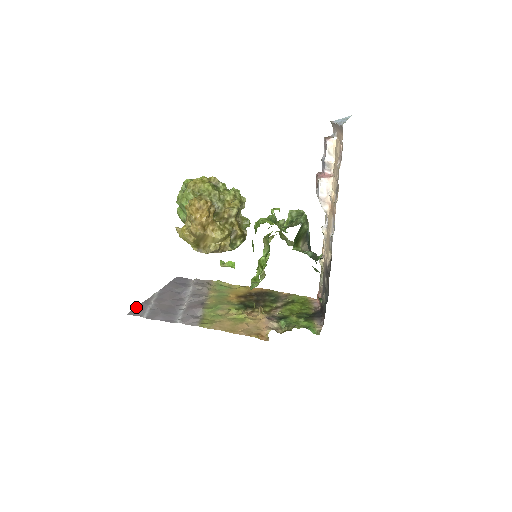
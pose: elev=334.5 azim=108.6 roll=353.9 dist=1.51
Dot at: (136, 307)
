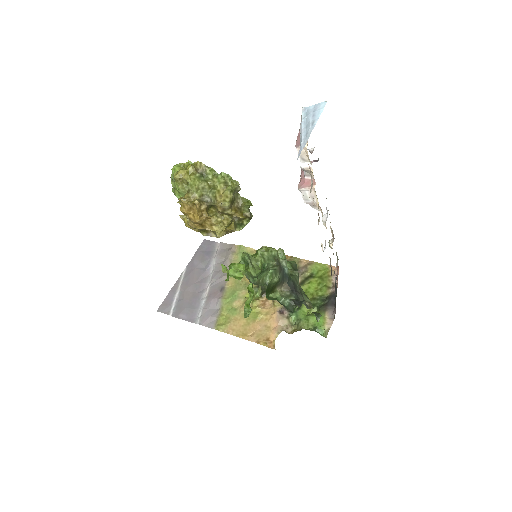
Dot at: (165, 298)
